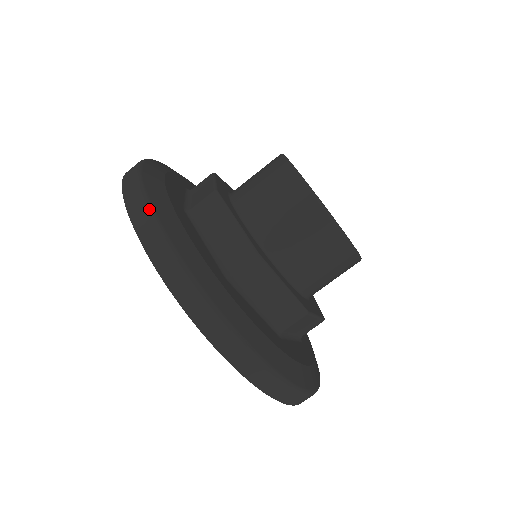
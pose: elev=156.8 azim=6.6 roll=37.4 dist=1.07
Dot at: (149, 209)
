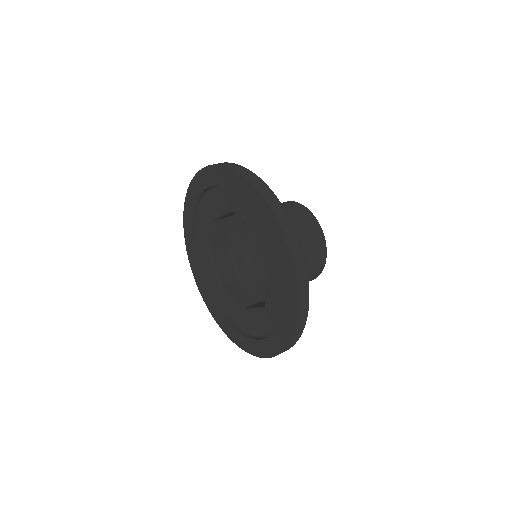
Dot at: occluded
